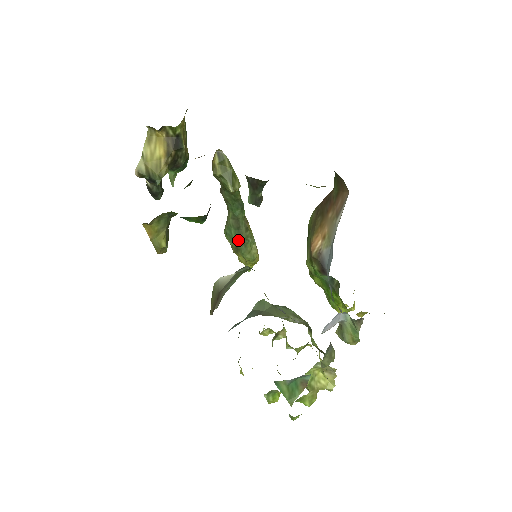
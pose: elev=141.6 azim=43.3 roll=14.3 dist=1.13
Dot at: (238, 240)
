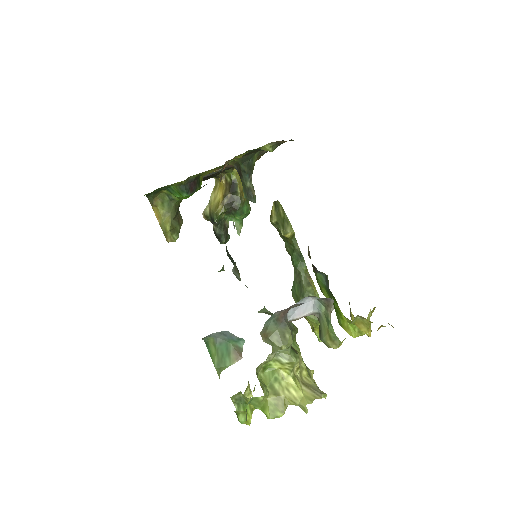
Dot at: (300, 295)
